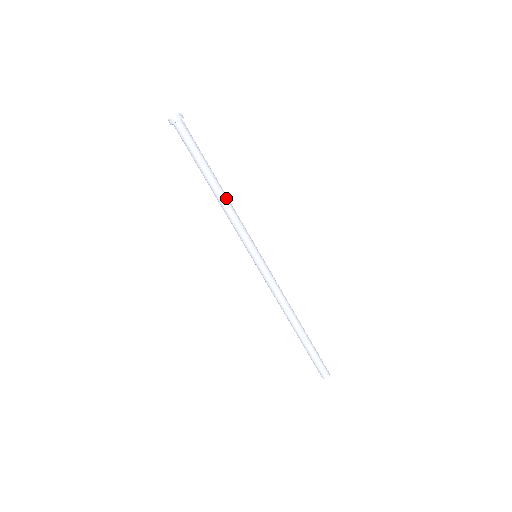
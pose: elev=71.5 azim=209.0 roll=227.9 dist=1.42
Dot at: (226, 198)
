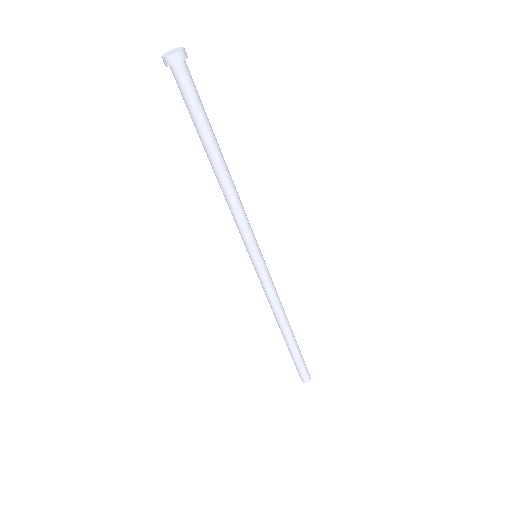
Dot at: (230, 184)
